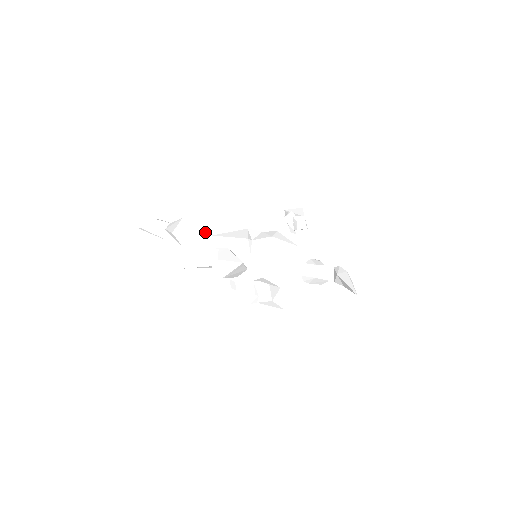
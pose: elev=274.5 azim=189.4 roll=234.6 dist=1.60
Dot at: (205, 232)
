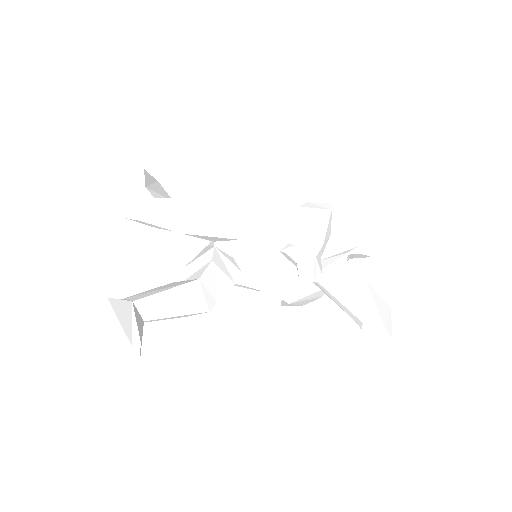
Dot at: (172, 224)
